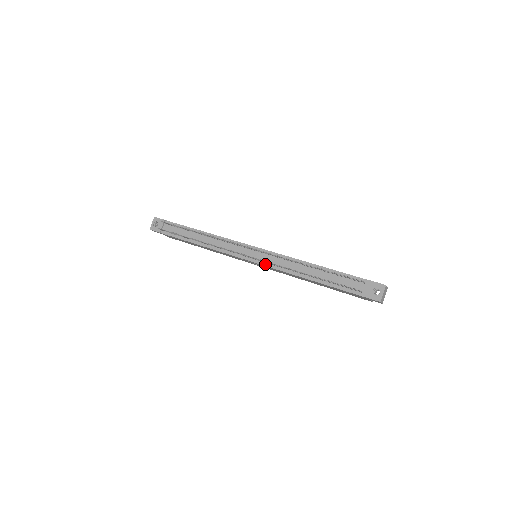
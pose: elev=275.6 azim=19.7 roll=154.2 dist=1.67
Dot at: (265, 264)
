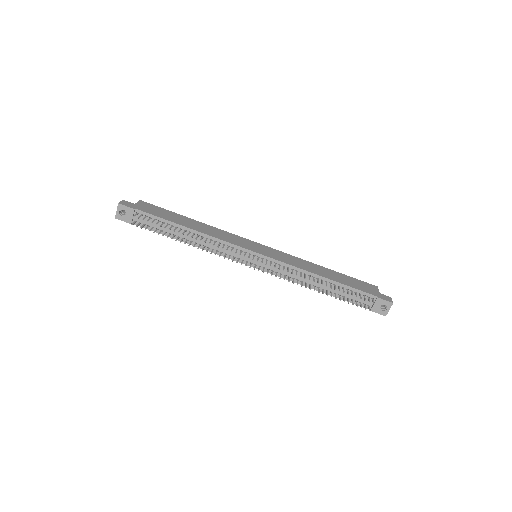
Dot at: (271, 272)
